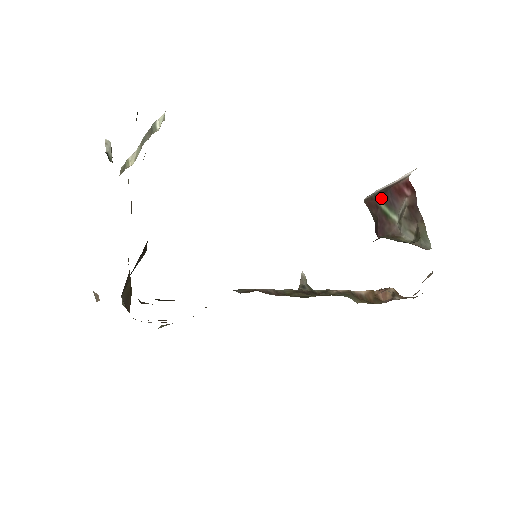
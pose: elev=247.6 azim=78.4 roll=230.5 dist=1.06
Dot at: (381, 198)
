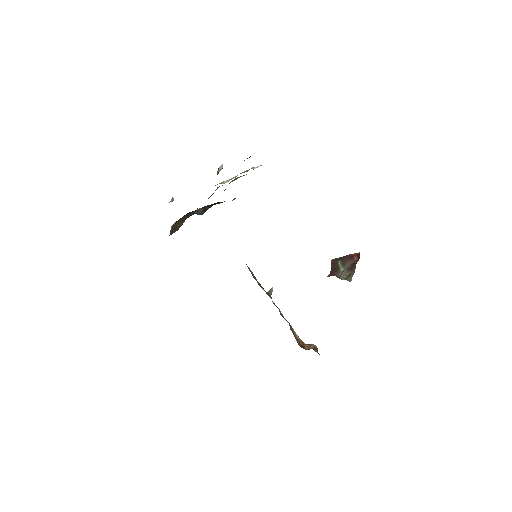
Dot at: (341, 259)
